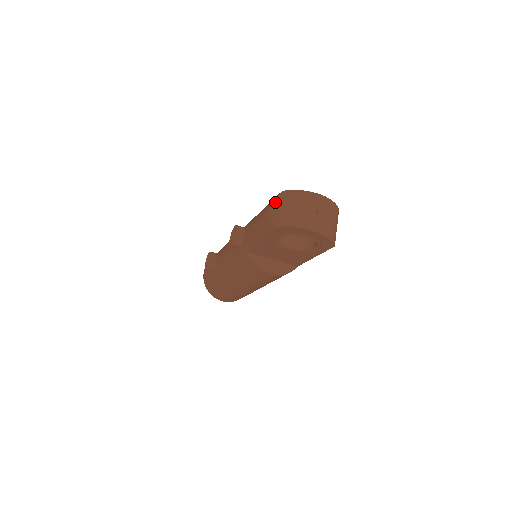
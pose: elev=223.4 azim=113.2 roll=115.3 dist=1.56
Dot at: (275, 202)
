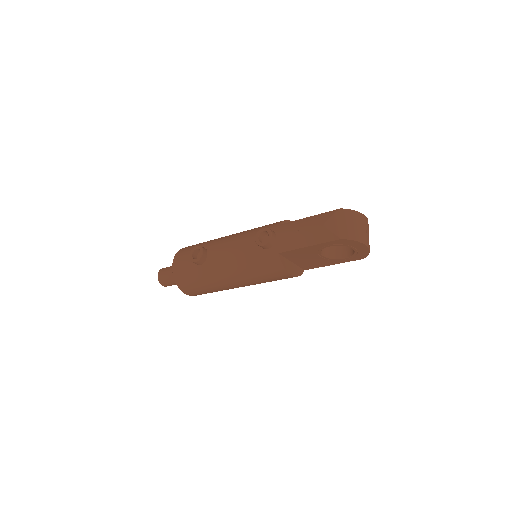
Dot at: (335, 217)
